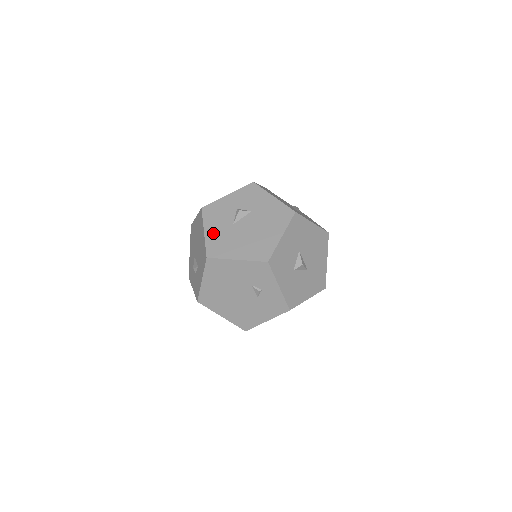
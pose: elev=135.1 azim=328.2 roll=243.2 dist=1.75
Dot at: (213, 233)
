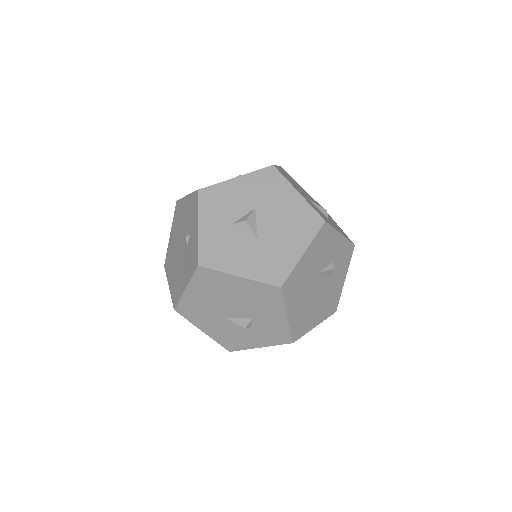
Dot at: occluded
